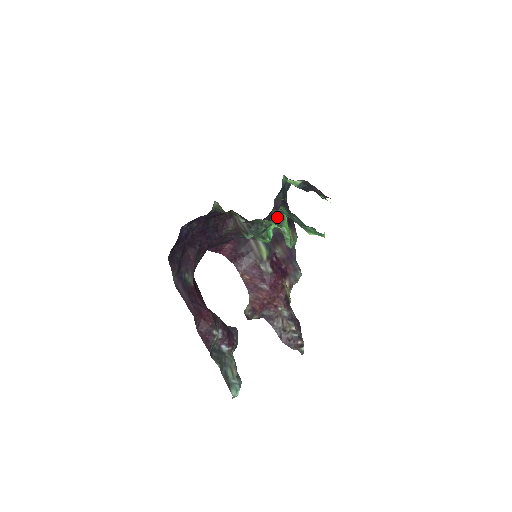
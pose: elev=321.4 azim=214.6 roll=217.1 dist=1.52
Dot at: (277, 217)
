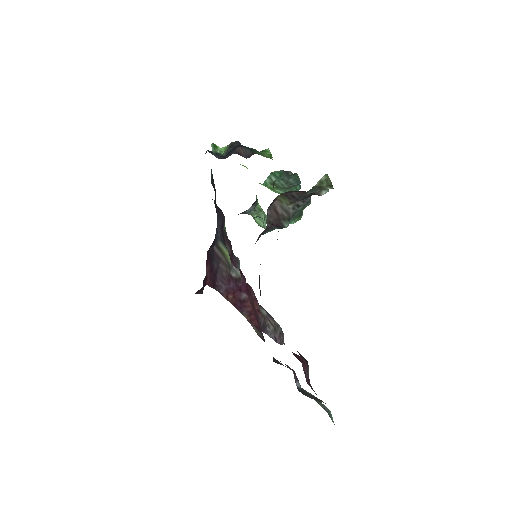
Dot at: occluded
